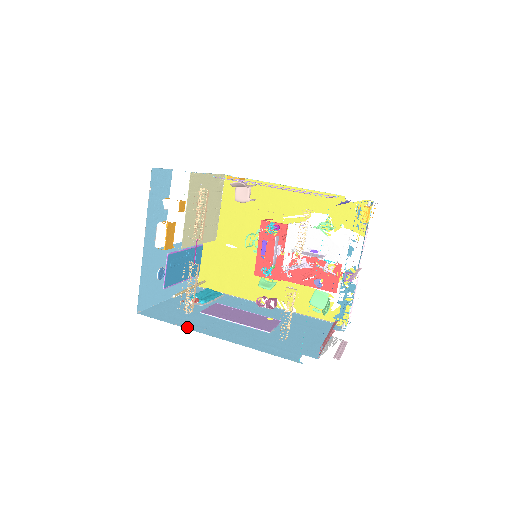
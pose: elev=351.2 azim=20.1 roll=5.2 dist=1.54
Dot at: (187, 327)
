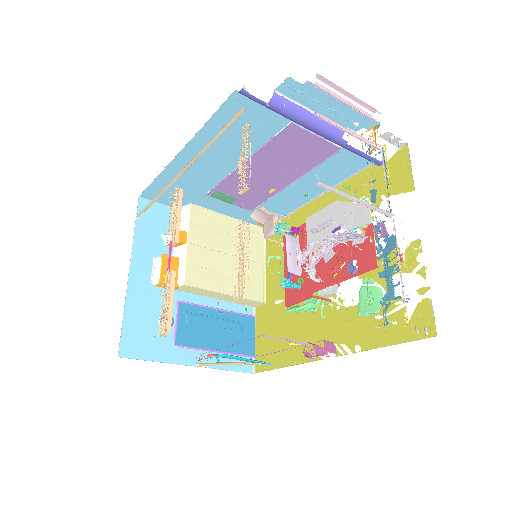
Dot at: occluded
